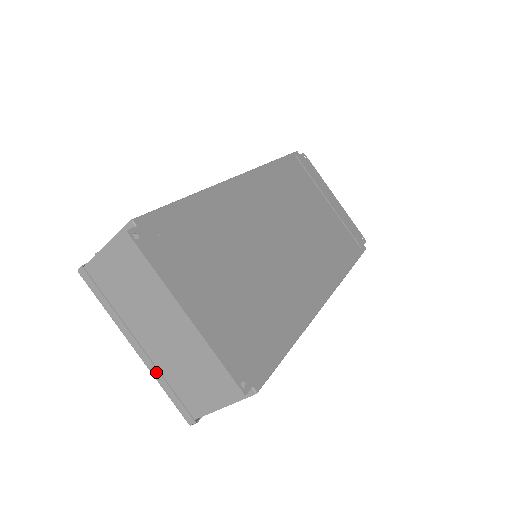
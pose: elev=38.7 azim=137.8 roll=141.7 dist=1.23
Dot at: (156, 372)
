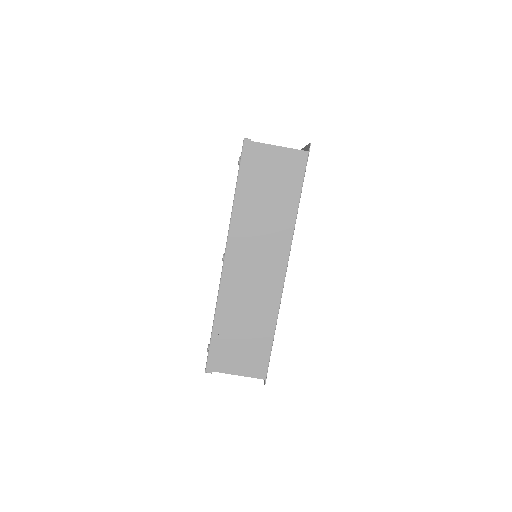
Dot at: occluded
